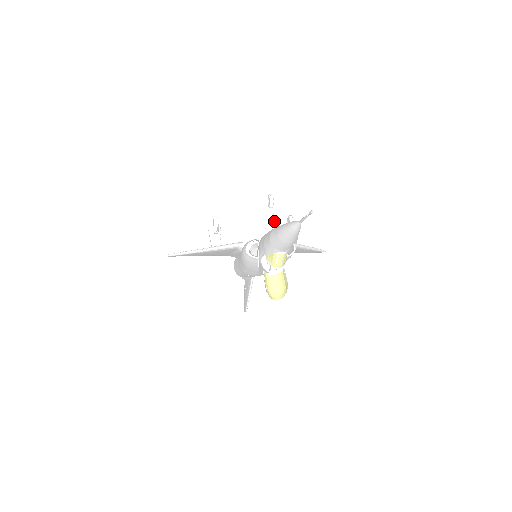
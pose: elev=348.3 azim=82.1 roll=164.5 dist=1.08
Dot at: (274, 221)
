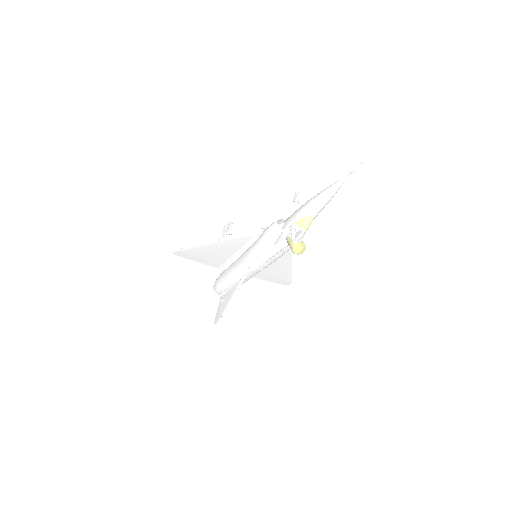
Dot at: (299, 207)
